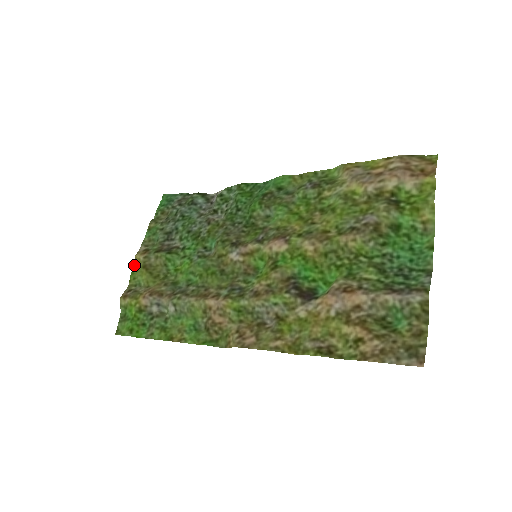
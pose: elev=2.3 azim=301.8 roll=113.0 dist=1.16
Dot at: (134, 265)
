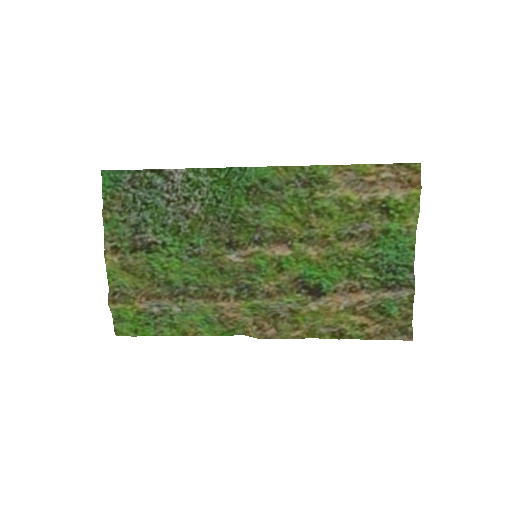
Dot at: (107, 267)
